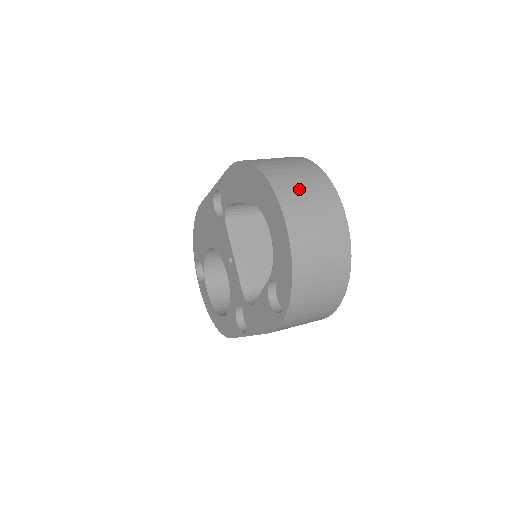
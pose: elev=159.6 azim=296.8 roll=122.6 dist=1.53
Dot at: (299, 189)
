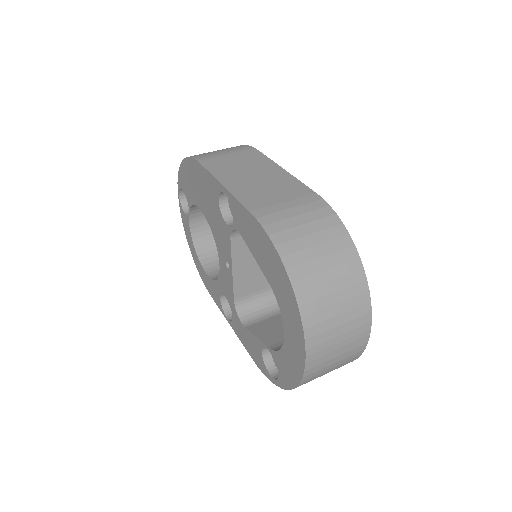
Dot at: (332, 321)
